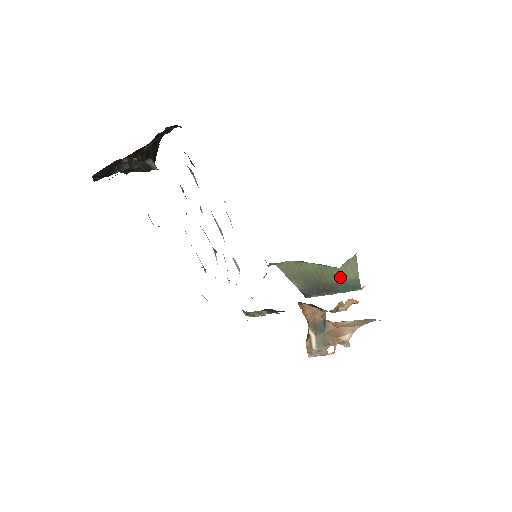
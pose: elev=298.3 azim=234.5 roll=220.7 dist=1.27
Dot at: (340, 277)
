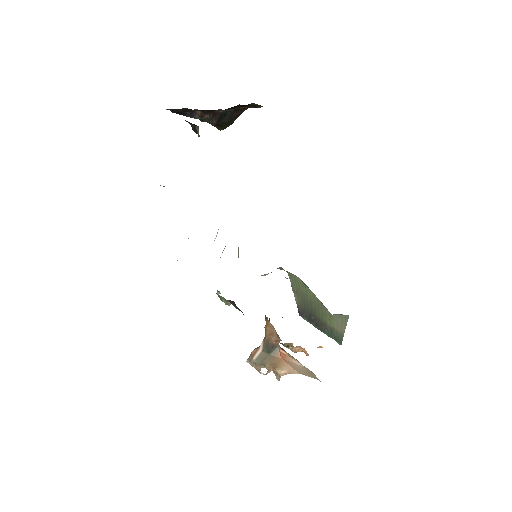
Dot at: (330, 322)
